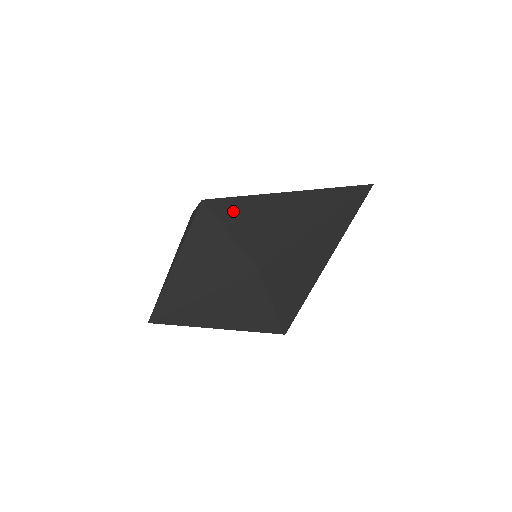
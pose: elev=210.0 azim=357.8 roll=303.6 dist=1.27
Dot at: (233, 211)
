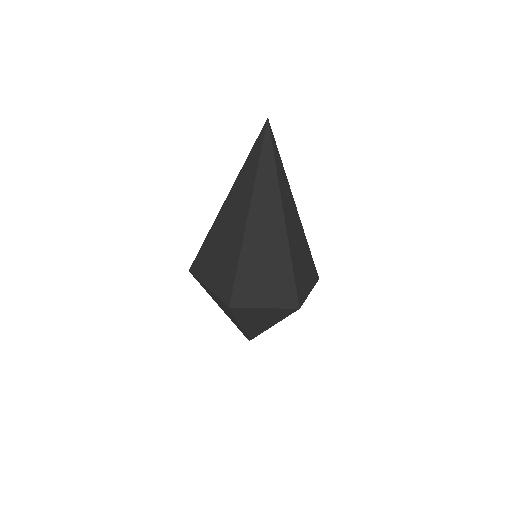
Dot at: (203, 264)
